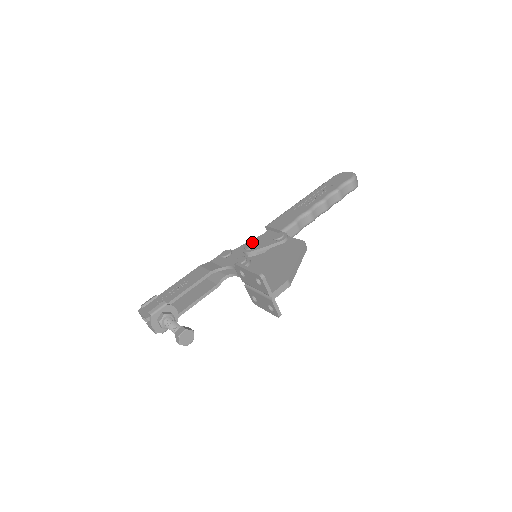
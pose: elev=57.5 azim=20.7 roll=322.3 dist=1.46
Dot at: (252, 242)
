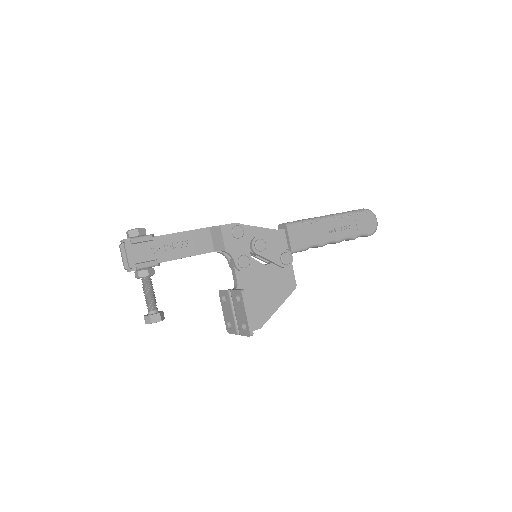
Dot at: (265, 243)
